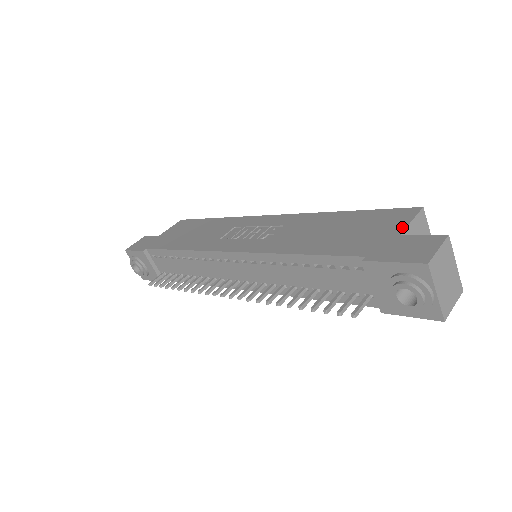
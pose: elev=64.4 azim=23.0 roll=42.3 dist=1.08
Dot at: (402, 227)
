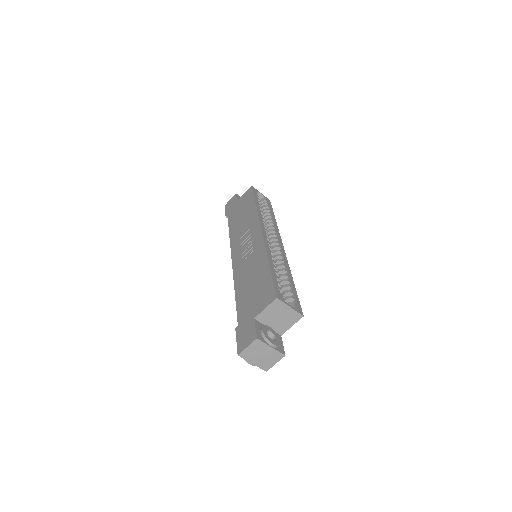
Dot at: (259, 311)
